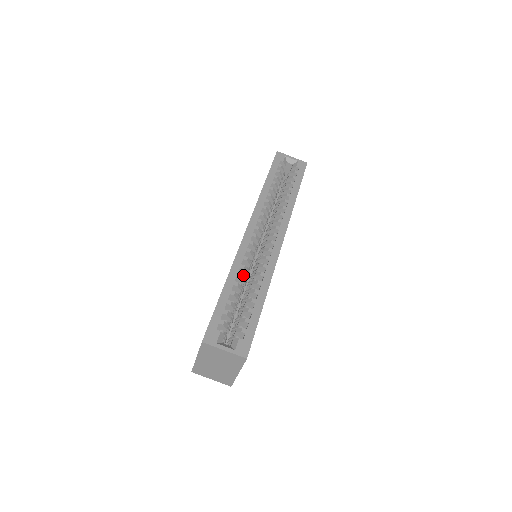
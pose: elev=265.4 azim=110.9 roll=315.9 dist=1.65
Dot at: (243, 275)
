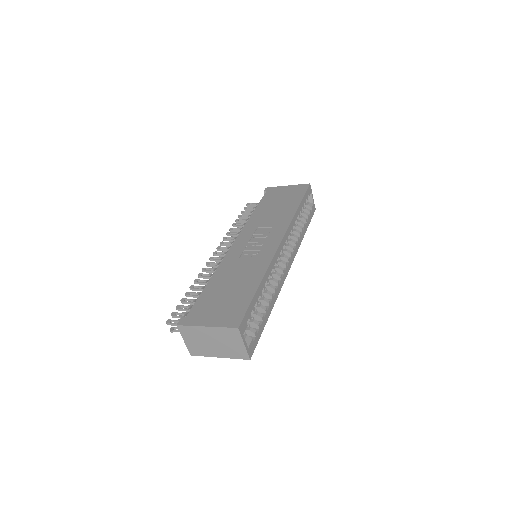
Dot at: occluded
